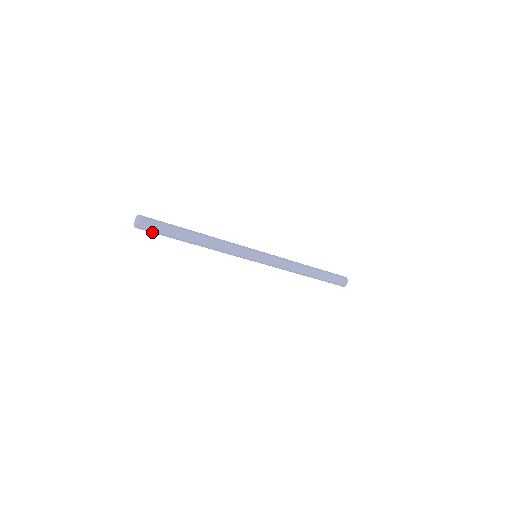
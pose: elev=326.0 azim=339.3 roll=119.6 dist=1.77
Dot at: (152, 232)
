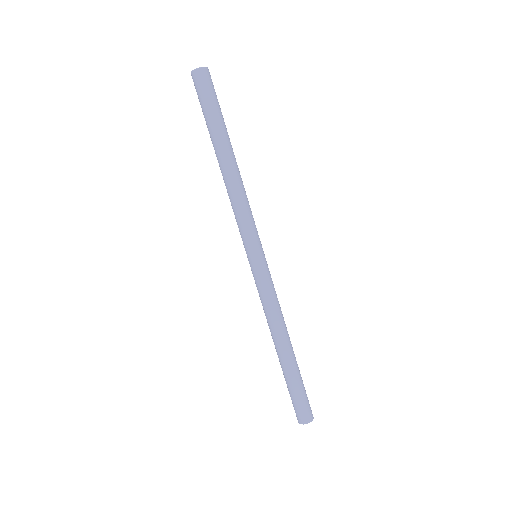
Dot at: (199, 95)
